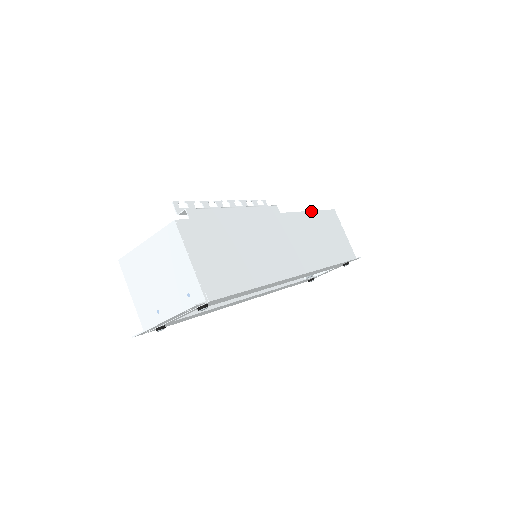
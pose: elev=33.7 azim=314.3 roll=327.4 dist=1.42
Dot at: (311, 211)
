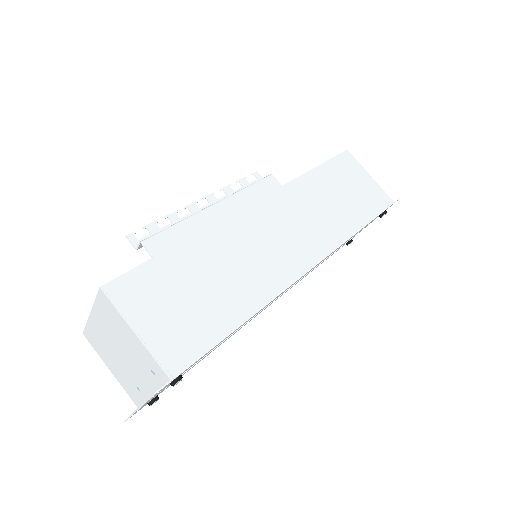
Dot at: (311, 170)
